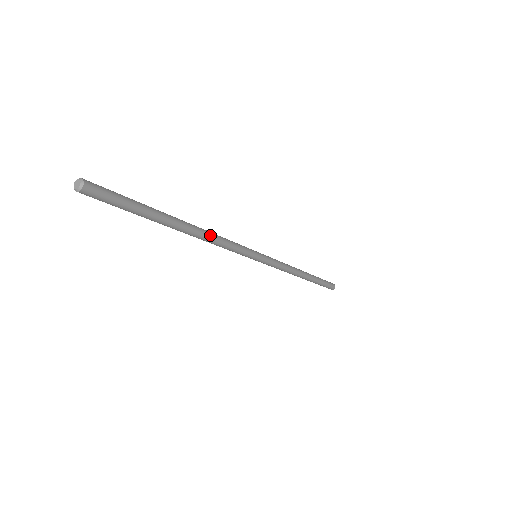
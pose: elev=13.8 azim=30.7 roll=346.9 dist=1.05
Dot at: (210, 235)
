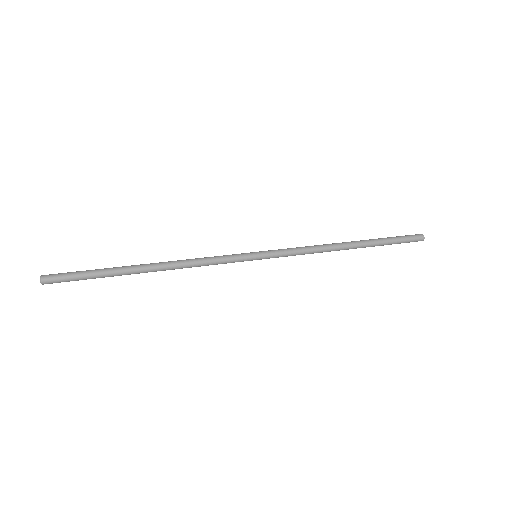
Dot at: (179, 268)
